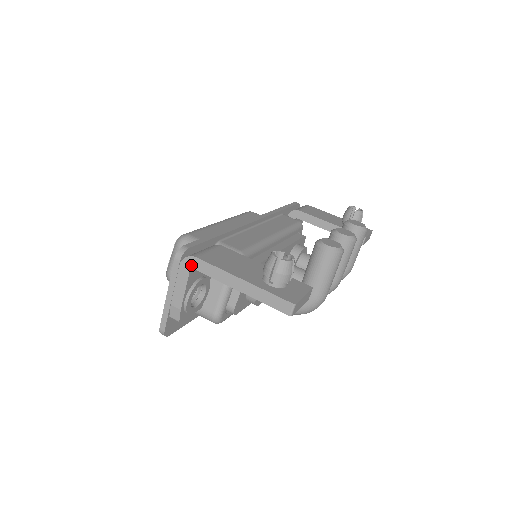
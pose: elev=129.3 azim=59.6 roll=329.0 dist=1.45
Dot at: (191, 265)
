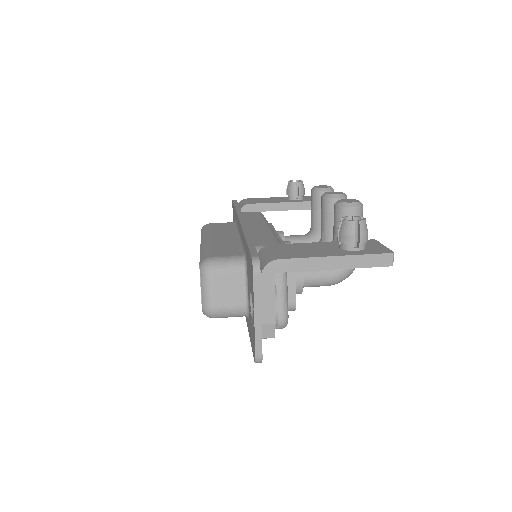
Dot at: (275, 270)
